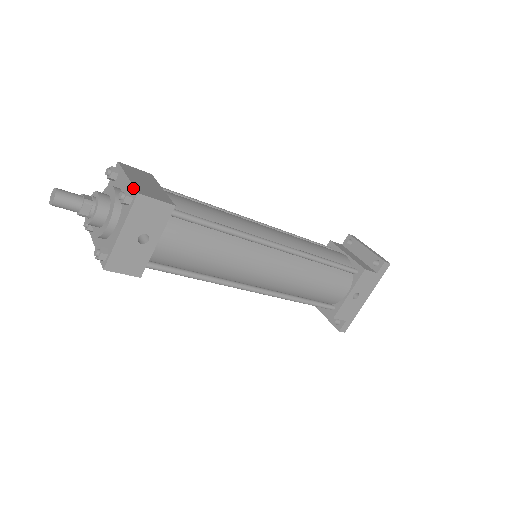
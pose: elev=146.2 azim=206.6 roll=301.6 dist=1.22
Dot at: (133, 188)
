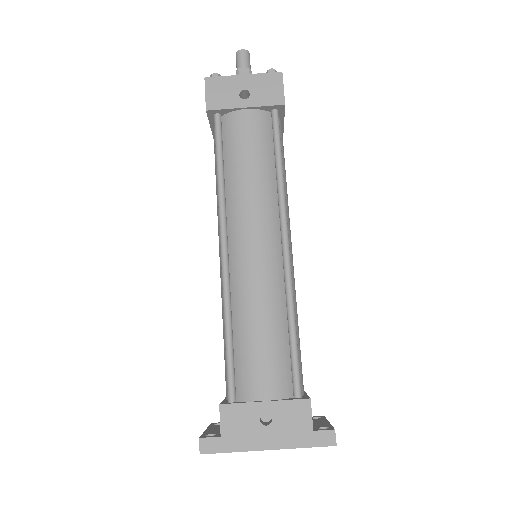
Dot at: occluded
